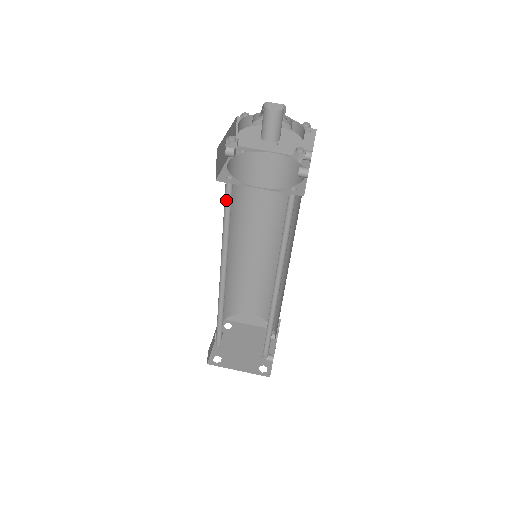
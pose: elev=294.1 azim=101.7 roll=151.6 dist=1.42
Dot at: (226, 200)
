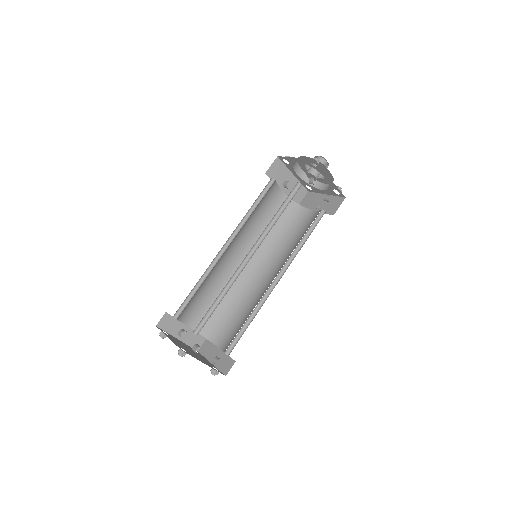
Dot at: (264, 194)
